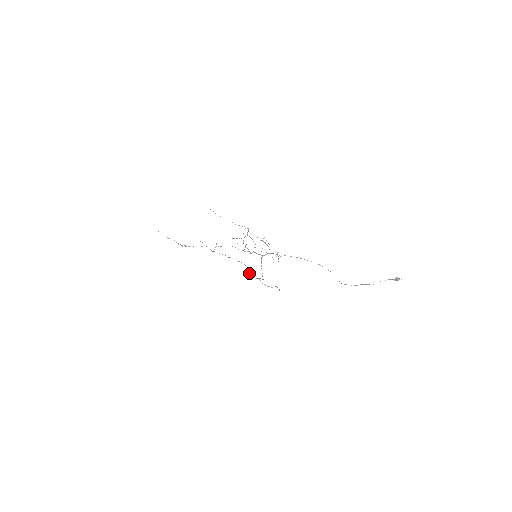
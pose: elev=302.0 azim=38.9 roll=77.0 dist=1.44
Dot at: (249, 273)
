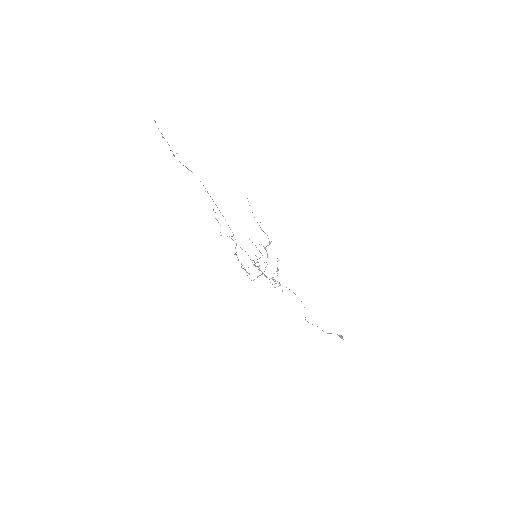
Dot at: occluded
